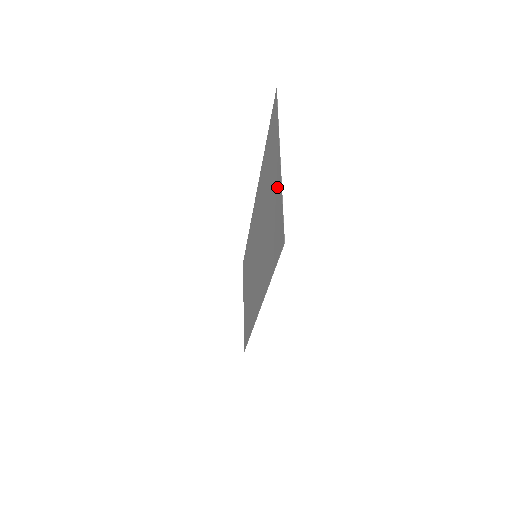
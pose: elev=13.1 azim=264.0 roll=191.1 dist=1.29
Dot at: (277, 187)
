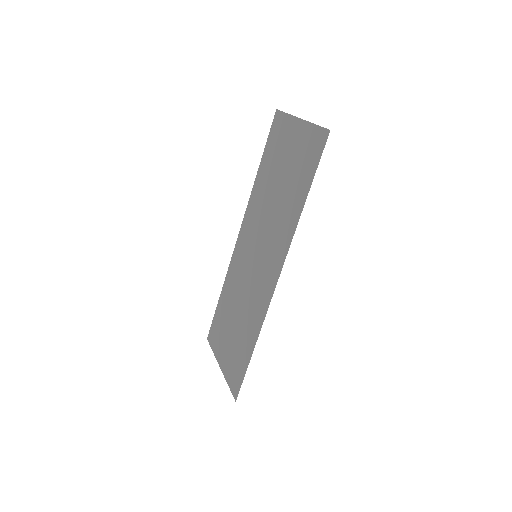
Dot at: (300, 135)
